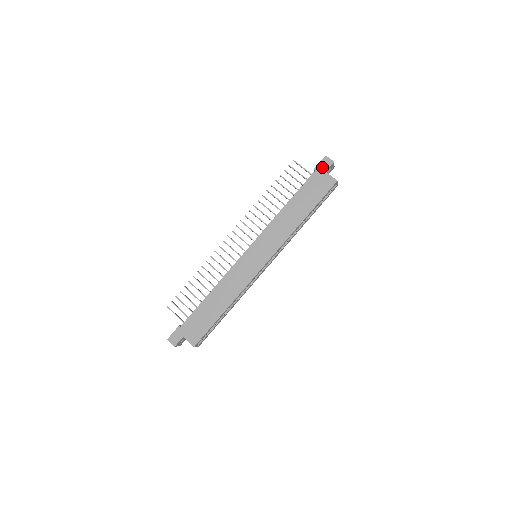
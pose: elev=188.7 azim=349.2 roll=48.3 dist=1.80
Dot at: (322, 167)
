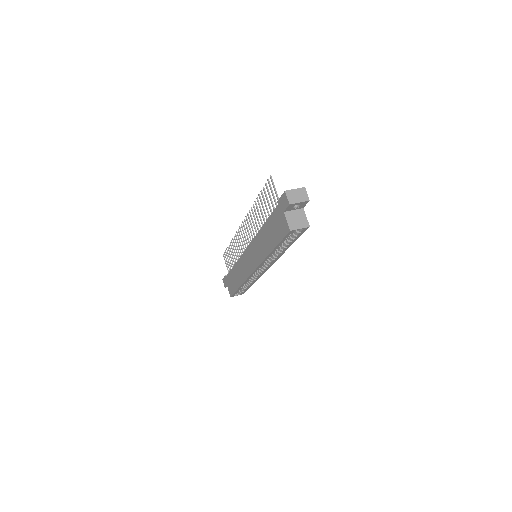
Dot at: (282, 204)
